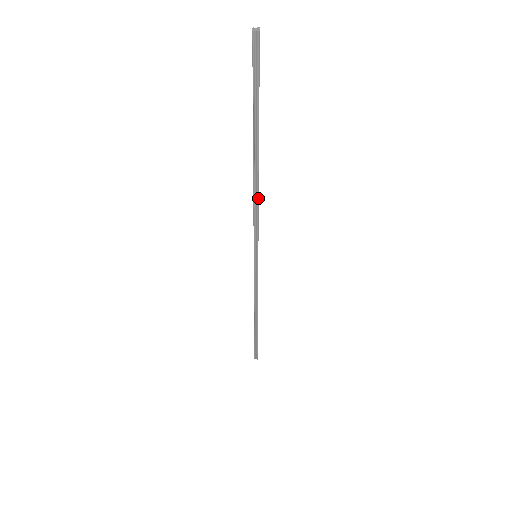
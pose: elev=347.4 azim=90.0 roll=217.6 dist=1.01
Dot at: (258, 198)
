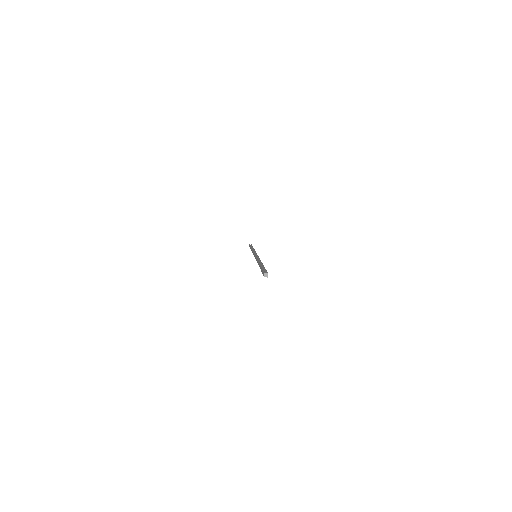
Dot at: occluded
